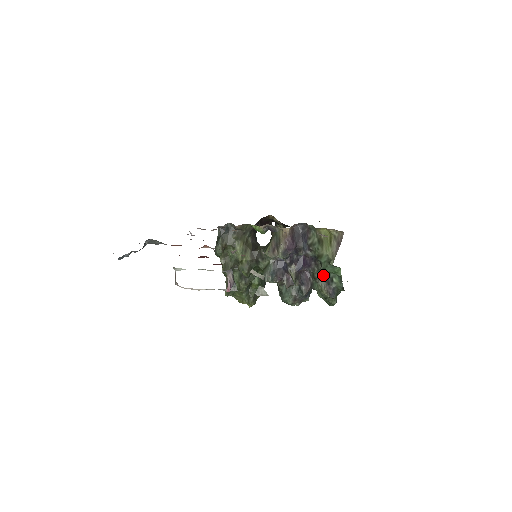
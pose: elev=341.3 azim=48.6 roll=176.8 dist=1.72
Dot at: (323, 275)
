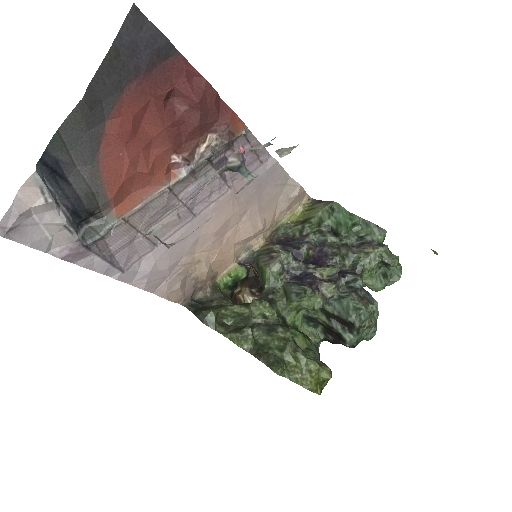
Dot at: (348, 246)
